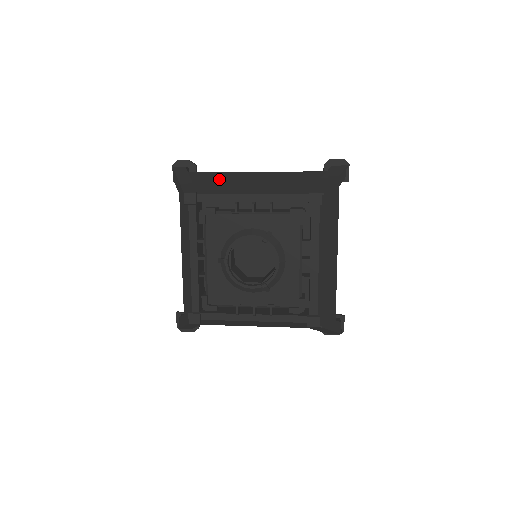
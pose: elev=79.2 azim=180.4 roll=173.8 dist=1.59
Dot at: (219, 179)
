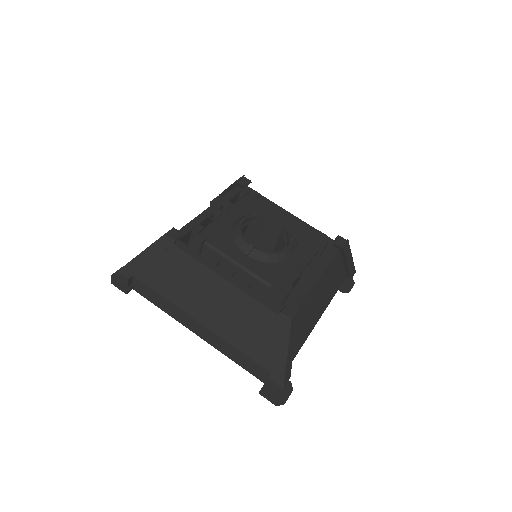
Dot at: occluded
